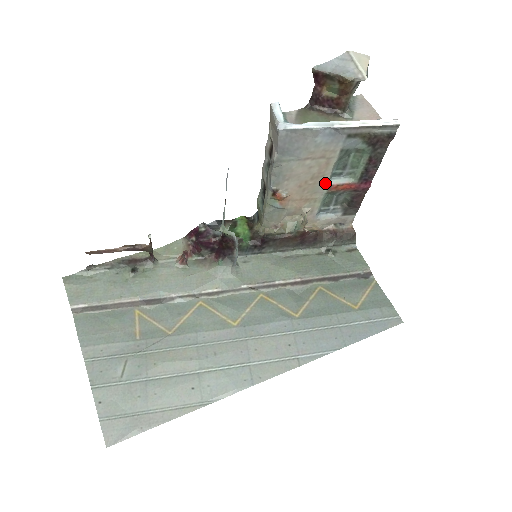
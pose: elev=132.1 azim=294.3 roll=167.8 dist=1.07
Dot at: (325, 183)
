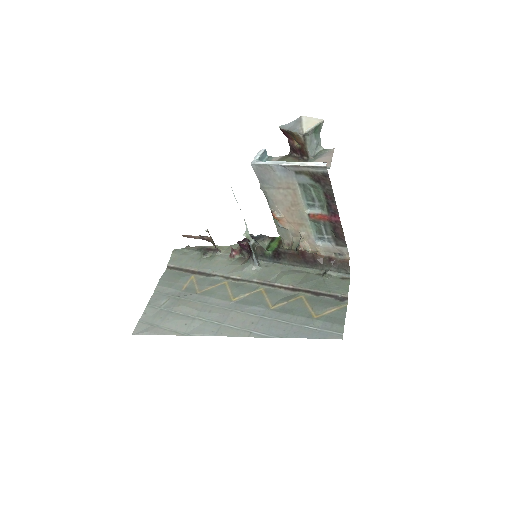
Dot at: (304, 211)
